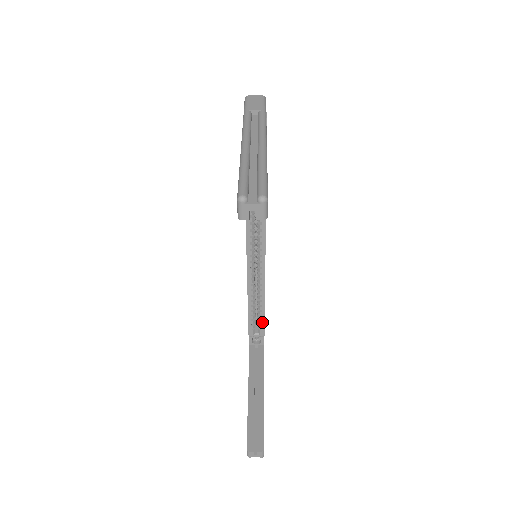
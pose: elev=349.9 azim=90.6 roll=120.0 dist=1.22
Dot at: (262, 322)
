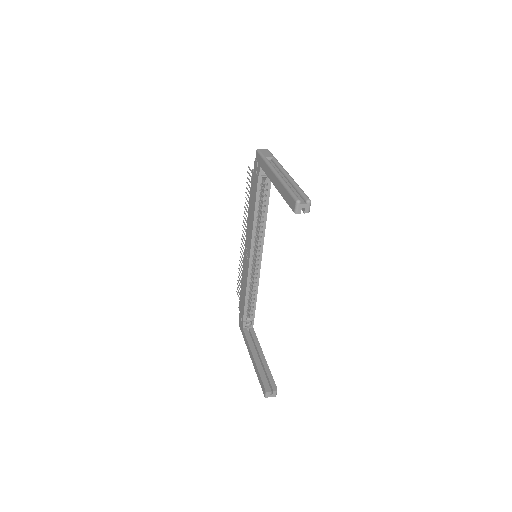
Dot at: (254, 308)
